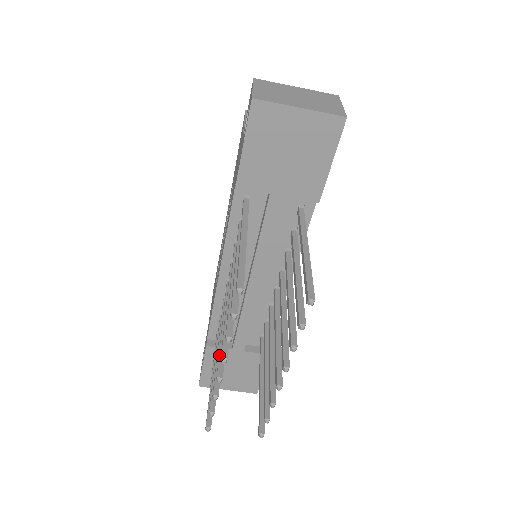
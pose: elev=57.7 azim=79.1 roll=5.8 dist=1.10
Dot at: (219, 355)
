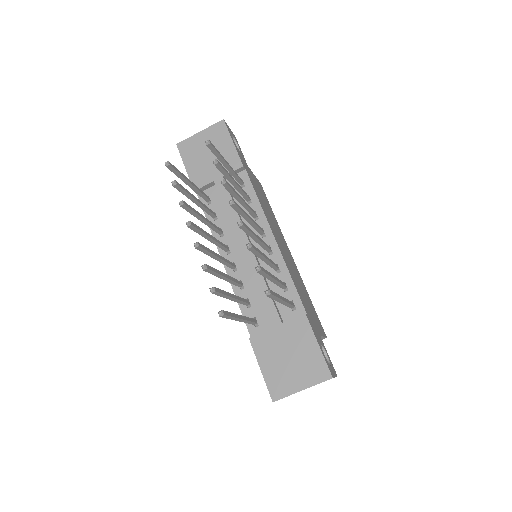
Dot at: occluded
